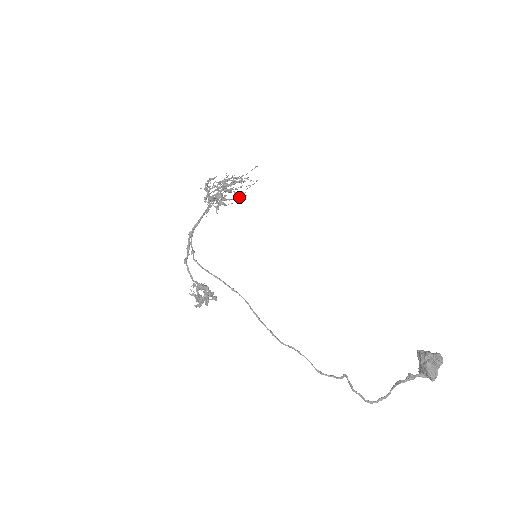
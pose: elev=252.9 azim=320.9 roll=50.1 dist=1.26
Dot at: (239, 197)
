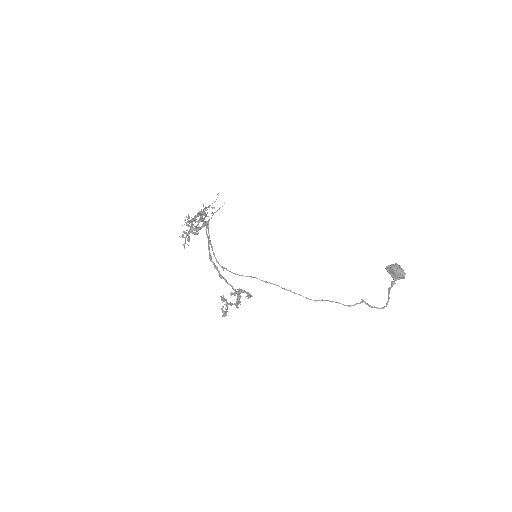
Dot at: occluded
